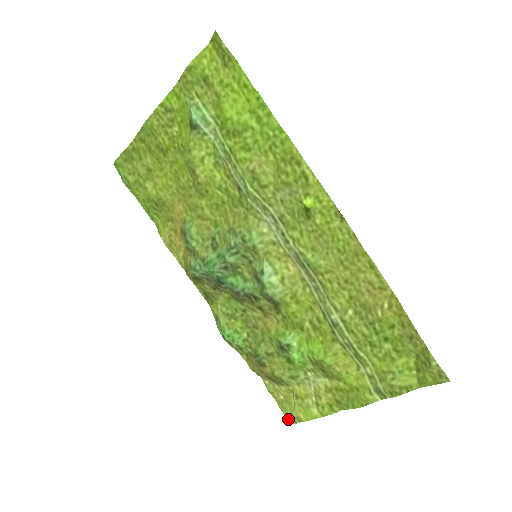
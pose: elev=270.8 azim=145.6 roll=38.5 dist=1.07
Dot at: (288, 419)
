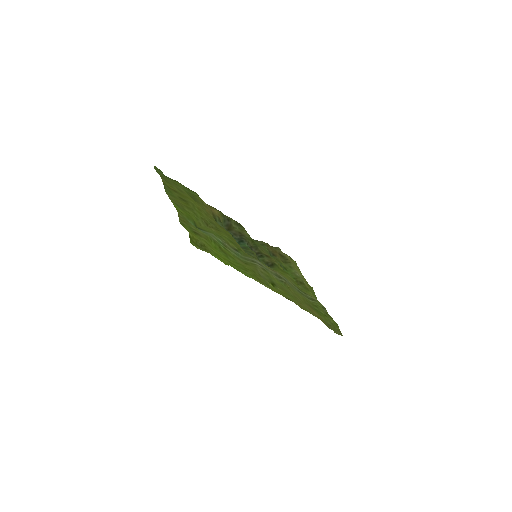
Dot at: (294, 261)
